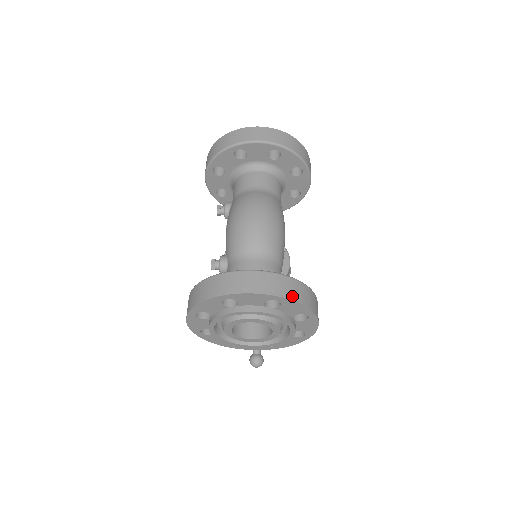
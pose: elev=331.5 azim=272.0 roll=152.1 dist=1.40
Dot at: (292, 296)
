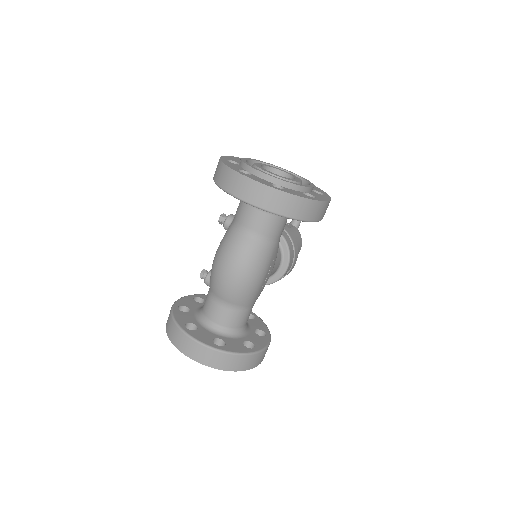
Dot at: (224, 367)
